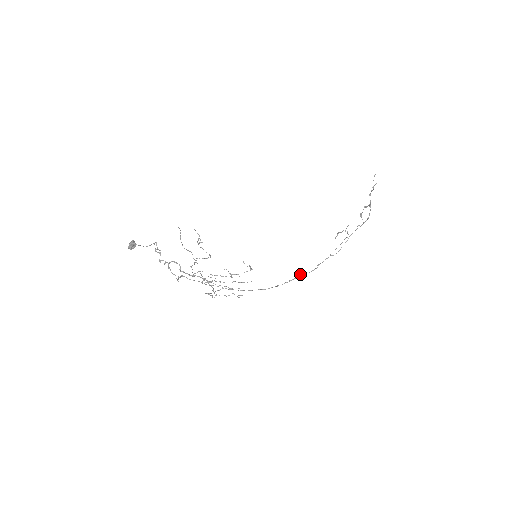
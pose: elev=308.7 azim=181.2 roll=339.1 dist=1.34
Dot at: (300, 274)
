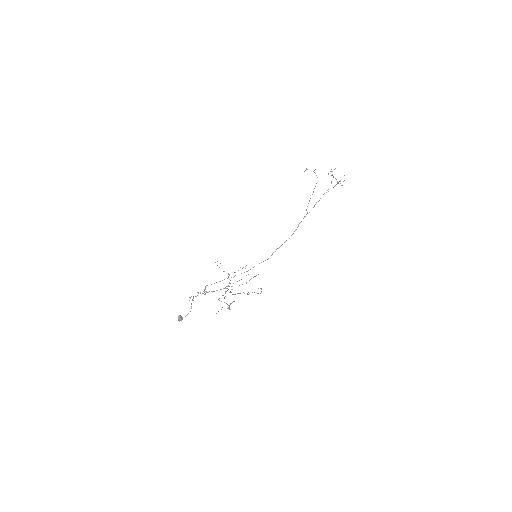
Dot at: occluded
